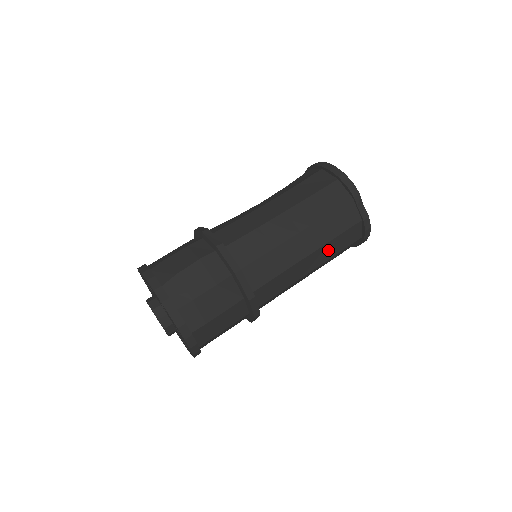
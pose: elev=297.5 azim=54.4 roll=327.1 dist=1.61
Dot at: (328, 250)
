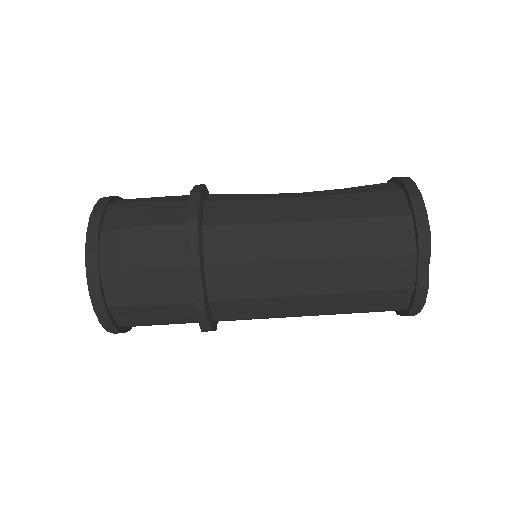
Dot at: (344, 301)
